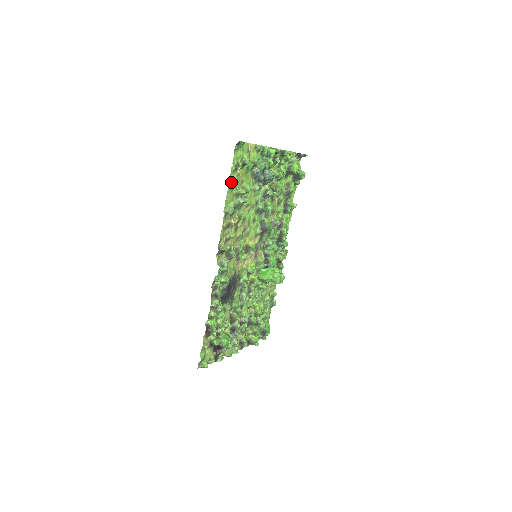
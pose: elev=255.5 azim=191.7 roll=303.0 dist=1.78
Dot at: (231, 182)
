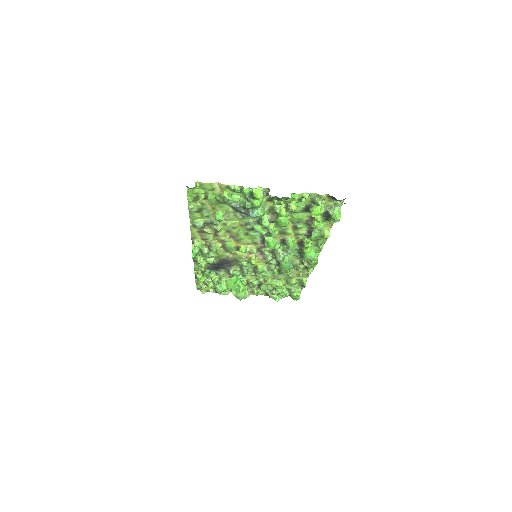
Dot at: (190, 208)
